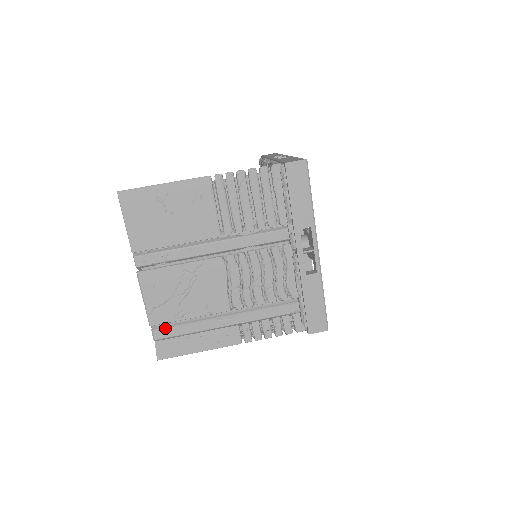
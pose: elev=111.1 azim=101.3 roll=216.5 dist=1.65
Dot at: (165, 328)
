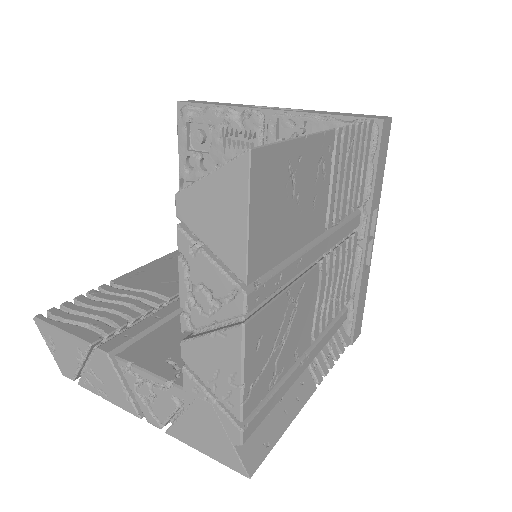
Dot at: (256, 414)
